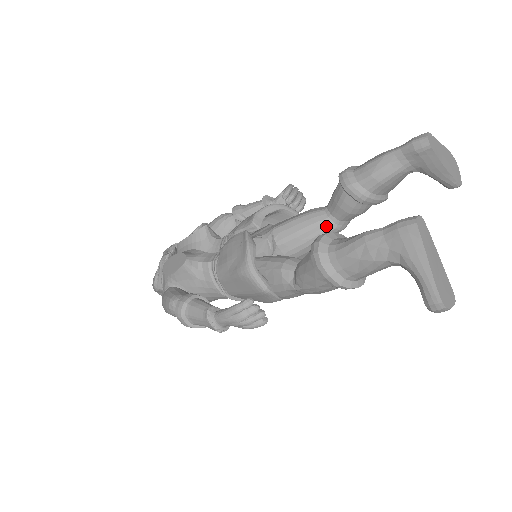
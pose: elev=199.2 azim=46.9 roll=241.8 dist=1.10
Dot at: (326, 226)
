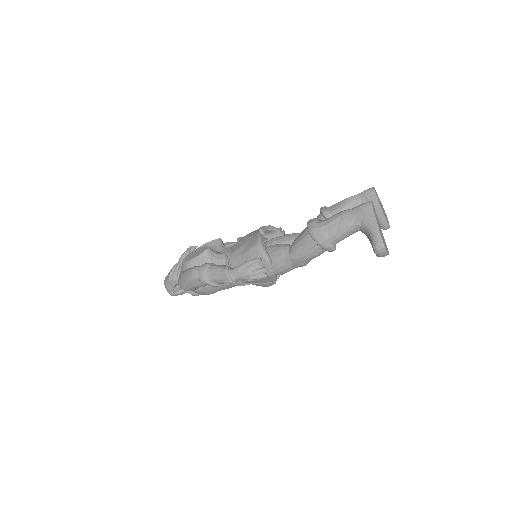
Dot at: occluded
